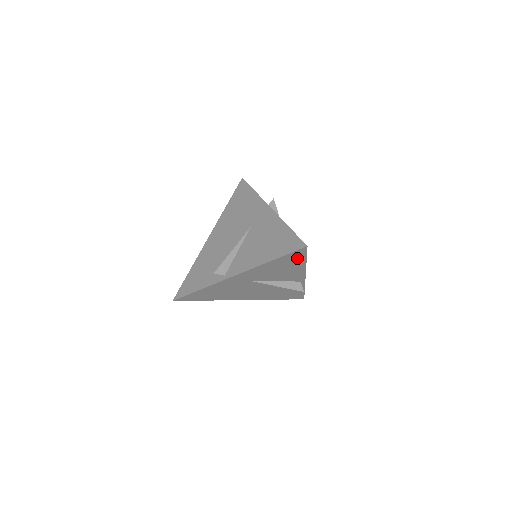
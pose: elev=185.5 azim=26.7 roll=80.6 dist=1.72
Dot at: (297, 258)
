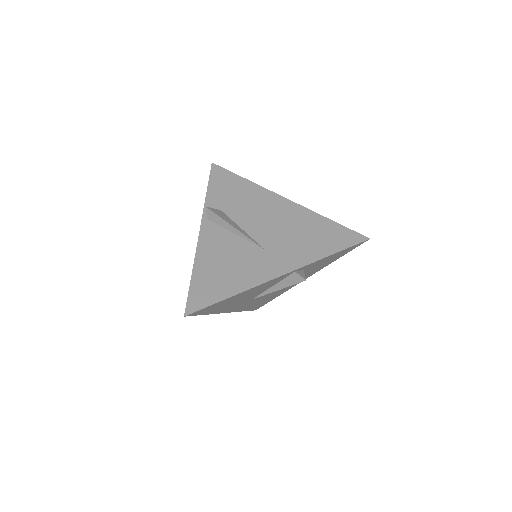
Dot at: (214, 306)
